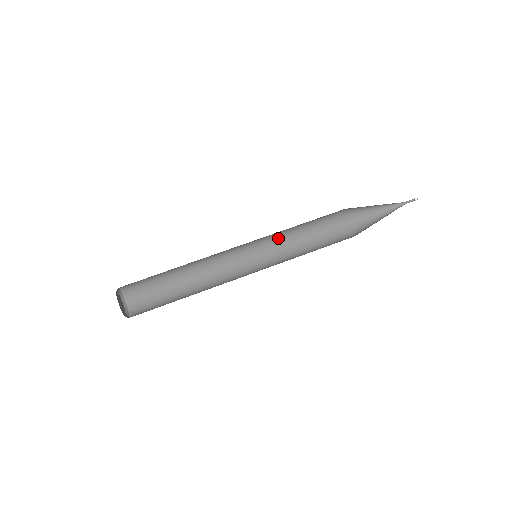
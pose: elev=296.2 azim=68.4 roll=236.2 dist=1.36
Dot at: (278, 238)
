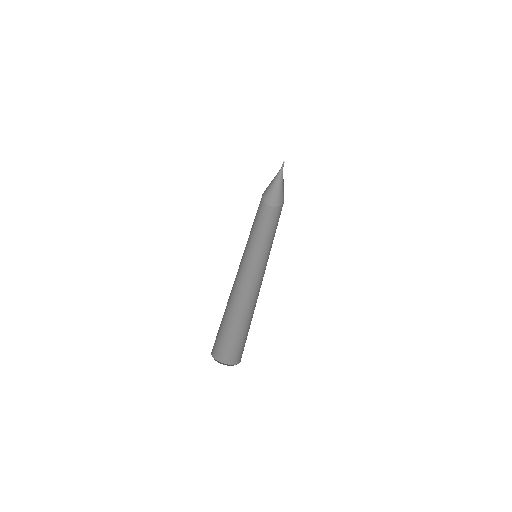
Dot at: occluded
